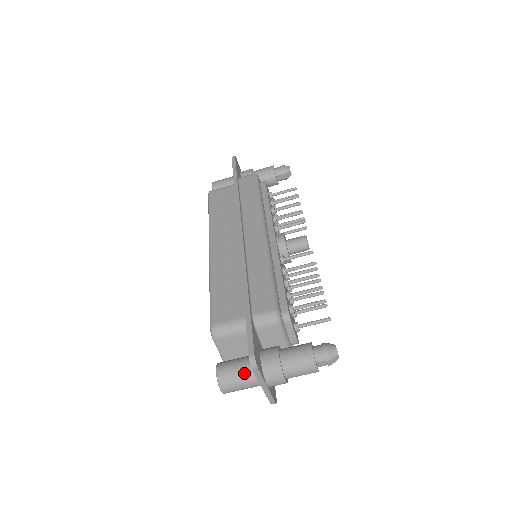
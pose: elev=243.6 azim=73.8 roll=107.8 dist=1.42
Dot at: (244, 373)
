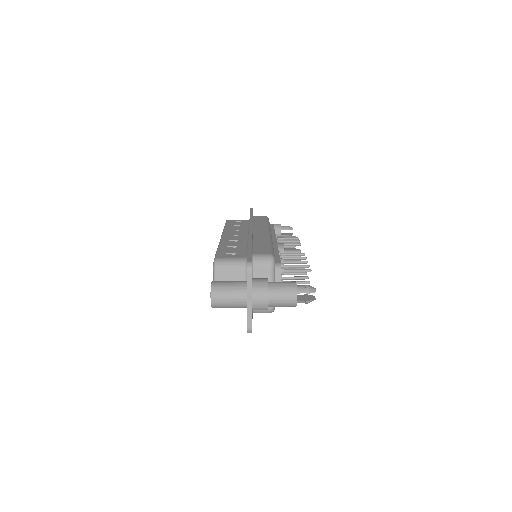
Dot at: (235, 286)
